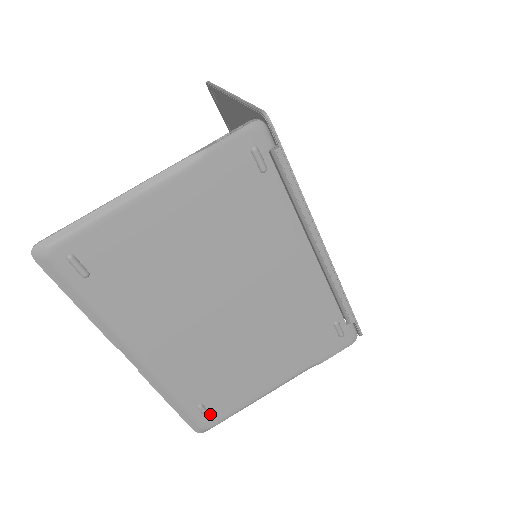
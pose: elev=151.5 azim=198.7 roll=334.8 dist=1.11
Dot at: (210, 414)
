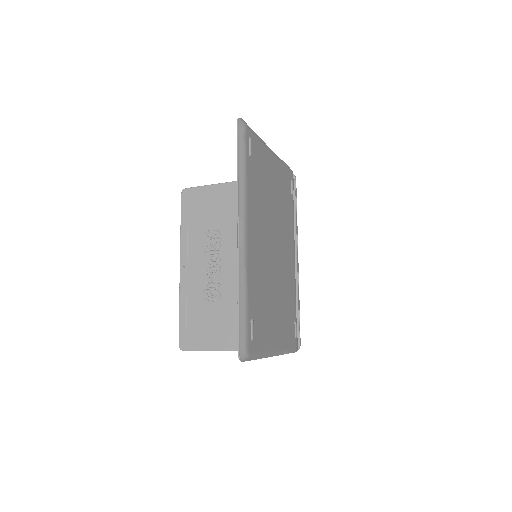
Dot at: (253, 337)
